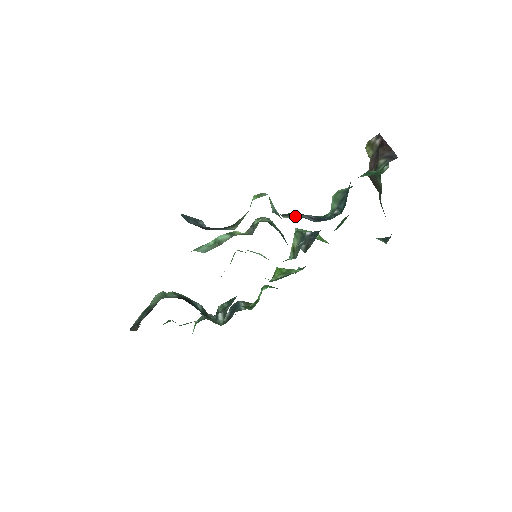
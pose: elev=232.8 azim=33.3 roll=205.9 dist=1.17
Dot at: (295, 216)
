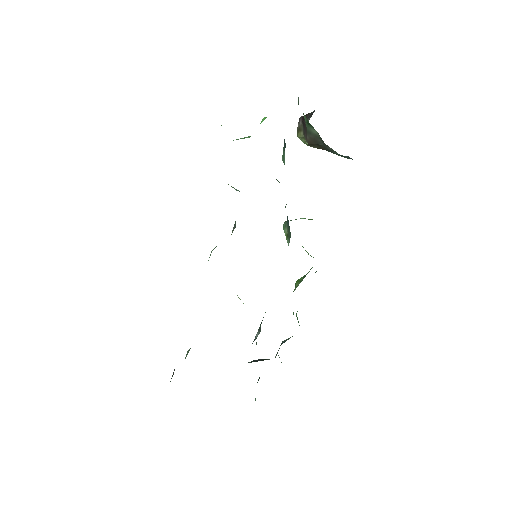
Dot at: occluded
